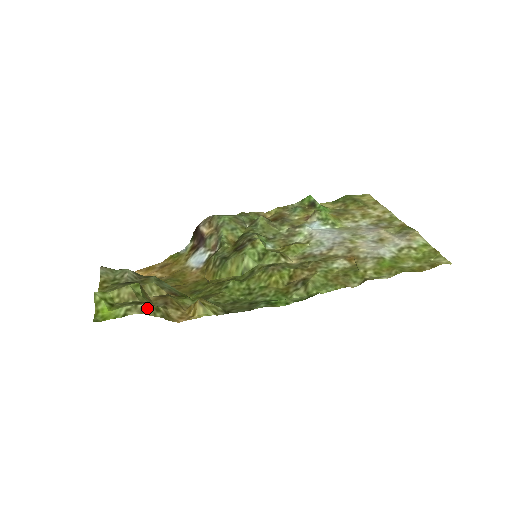
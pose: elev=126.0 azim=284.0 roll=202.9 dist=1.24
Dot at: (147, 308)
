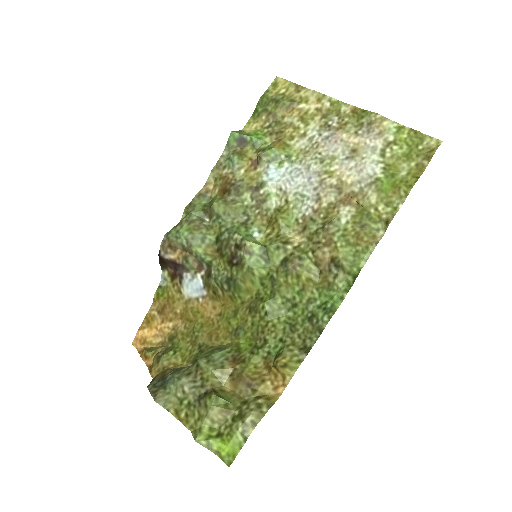
Dot at: (254, 416)
